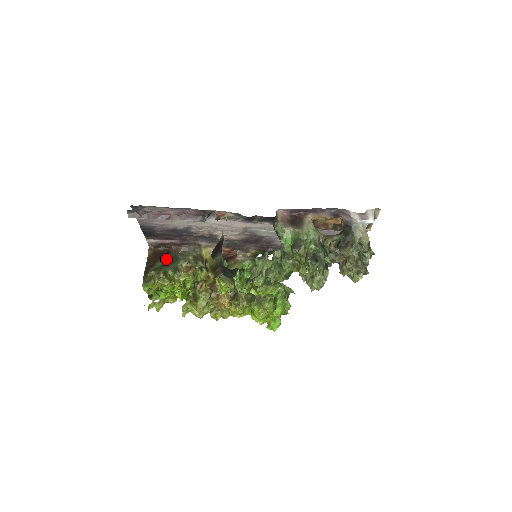
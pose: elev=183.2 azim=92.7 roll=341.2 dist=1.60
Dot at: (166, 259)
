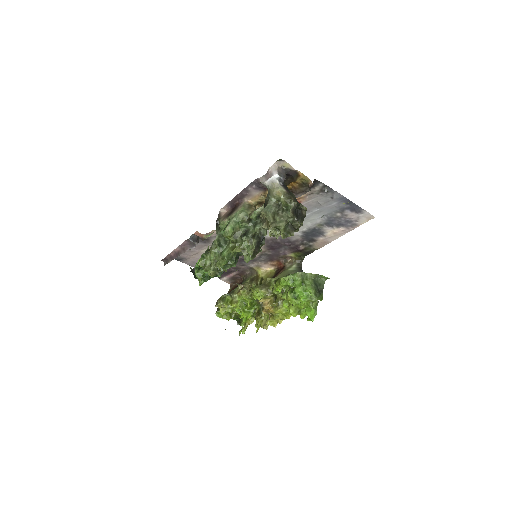
Dot at: occluded
